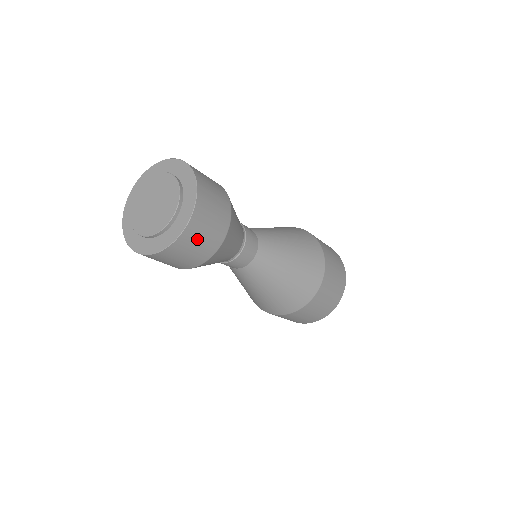
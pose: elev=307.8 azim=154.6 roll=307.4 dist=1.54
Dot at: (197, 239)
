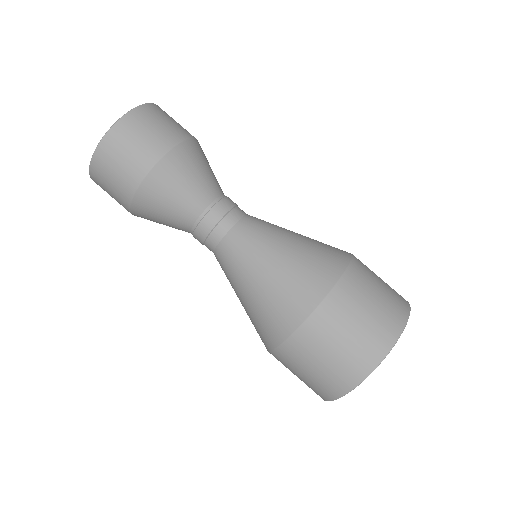
Dot at: (126, 144)
